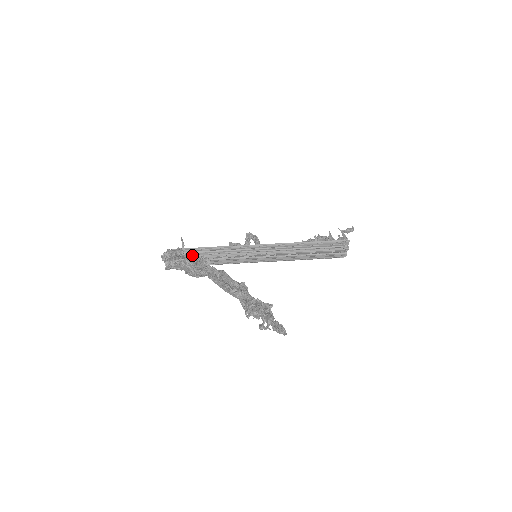
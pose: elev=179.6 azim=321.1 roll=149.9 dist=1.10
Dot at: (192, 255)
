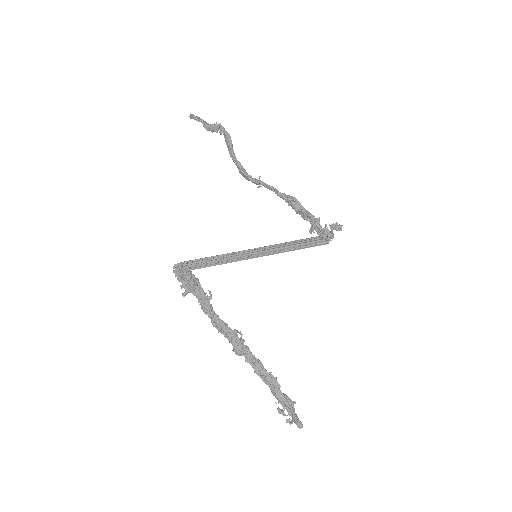
Dot at: (202, 267)
